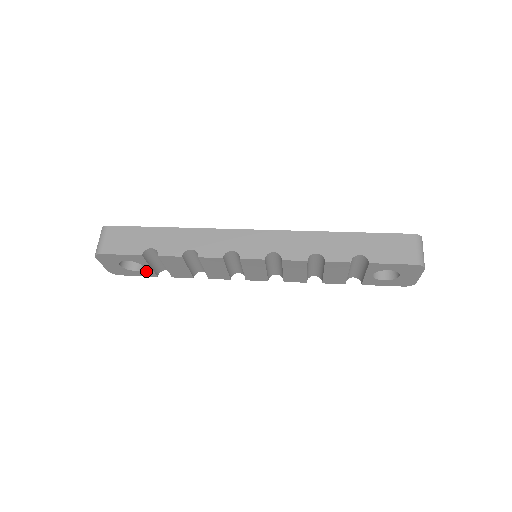
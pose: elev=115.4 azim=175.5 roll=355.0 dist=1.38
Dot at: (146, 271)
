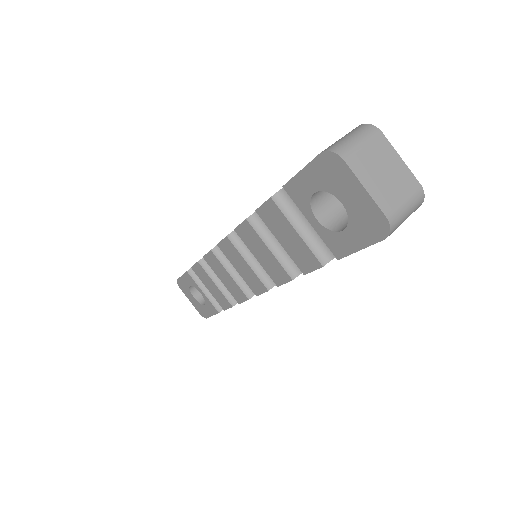
Dot at: (208, 303)
